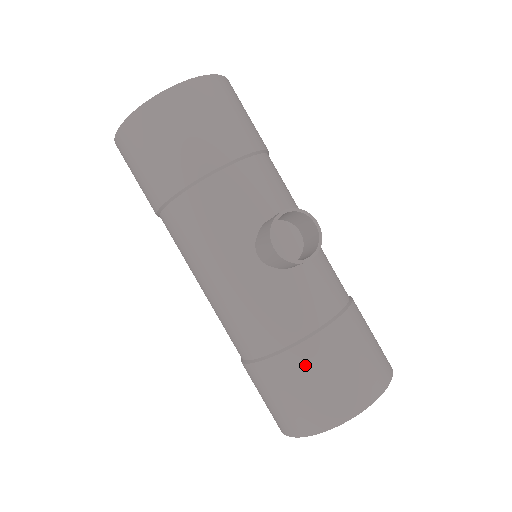
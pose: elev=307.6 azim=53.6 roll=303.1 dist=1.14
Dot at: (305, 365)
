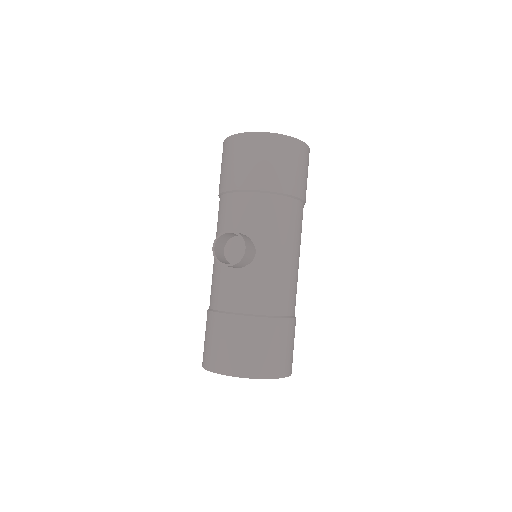
Dot at: (215, 326)
